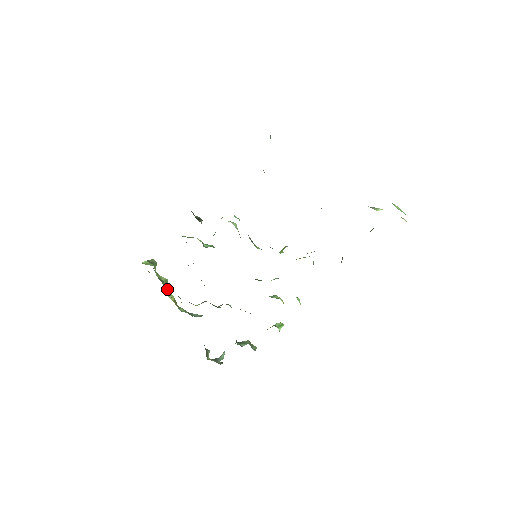
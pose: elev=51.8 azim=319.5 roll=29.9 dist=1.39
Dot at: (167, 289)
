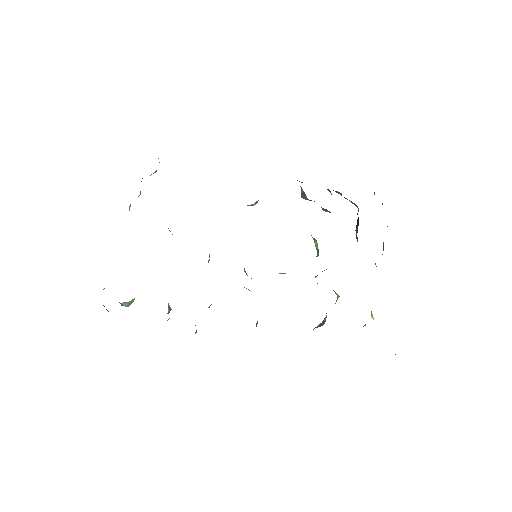
Dot at: occluded
